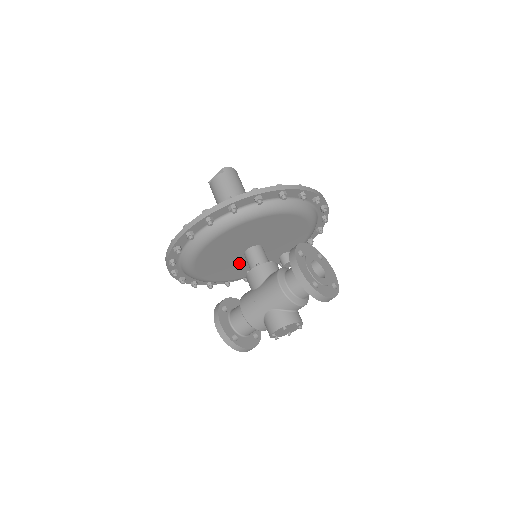
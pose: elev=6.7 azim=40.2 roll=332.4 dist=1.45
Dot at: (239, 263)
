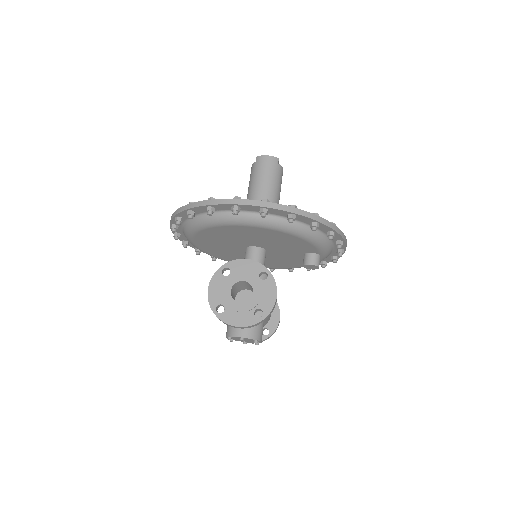
Dot at: occluded
